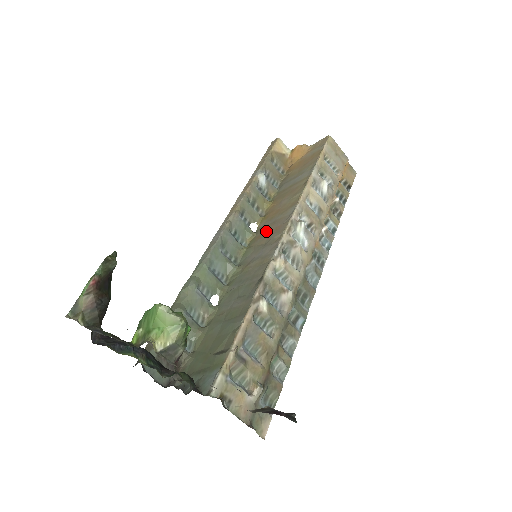
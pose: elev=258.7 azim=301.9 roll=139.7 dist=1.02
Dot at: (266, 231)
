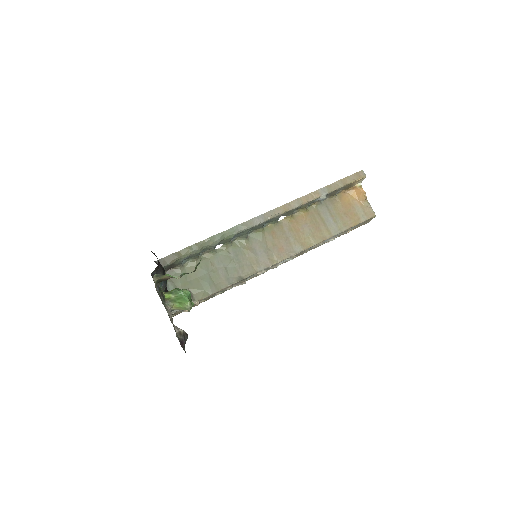
Dot at: (279, 237)
